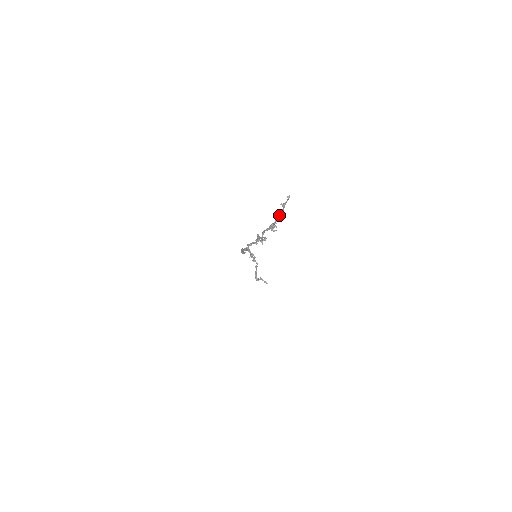
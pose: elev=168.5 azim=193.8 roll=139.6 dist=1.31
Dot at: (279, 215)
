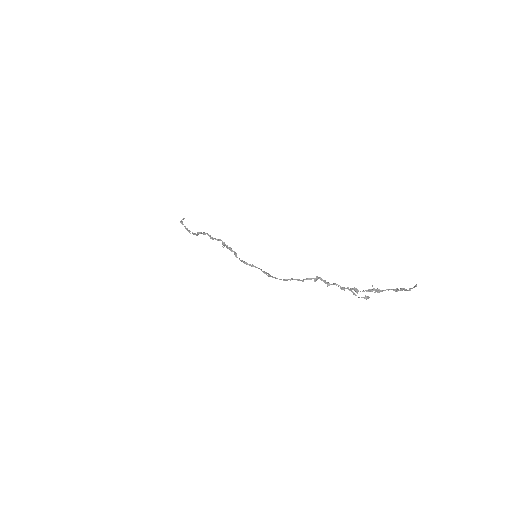
Dot at: (396, 290)
